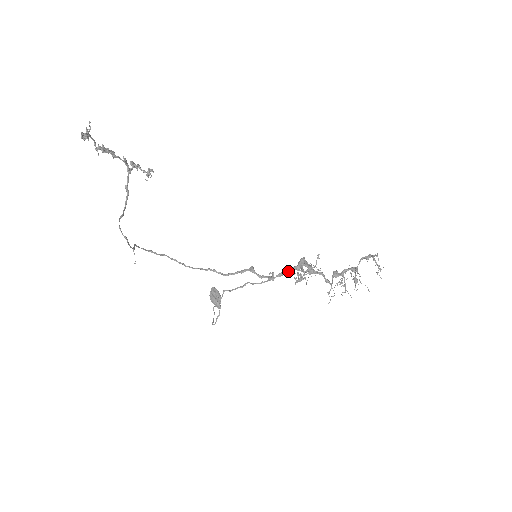
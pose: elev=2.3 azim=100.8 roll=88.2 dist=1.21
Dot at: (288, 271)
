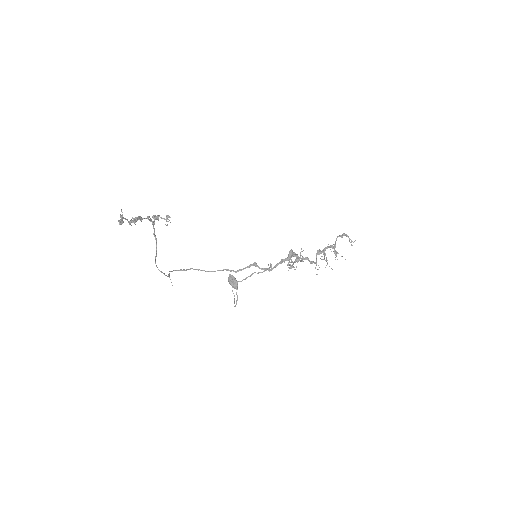
Dot at: (281, 263)
